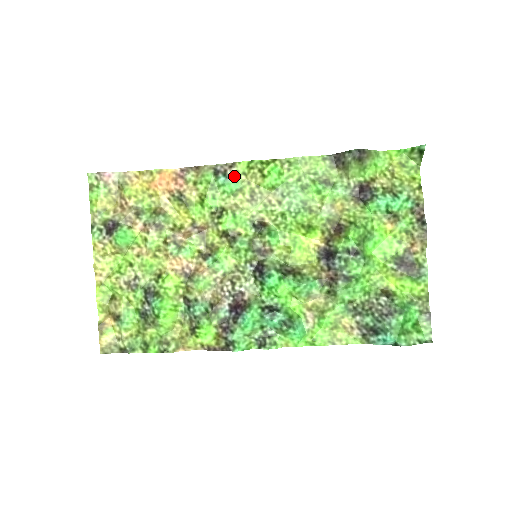
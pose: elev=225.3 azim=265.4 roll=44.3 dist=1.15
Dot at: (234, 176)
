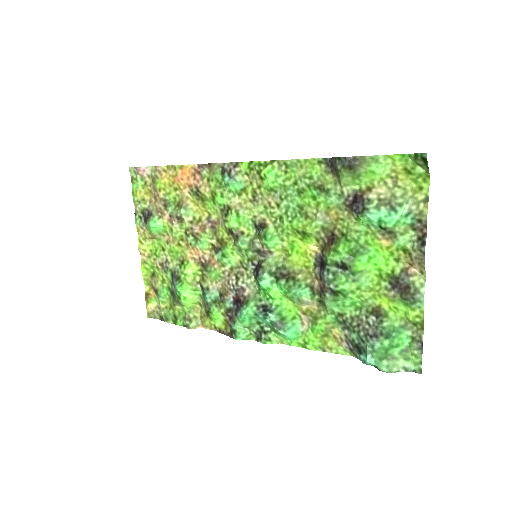
Dot at: (237, 176)
